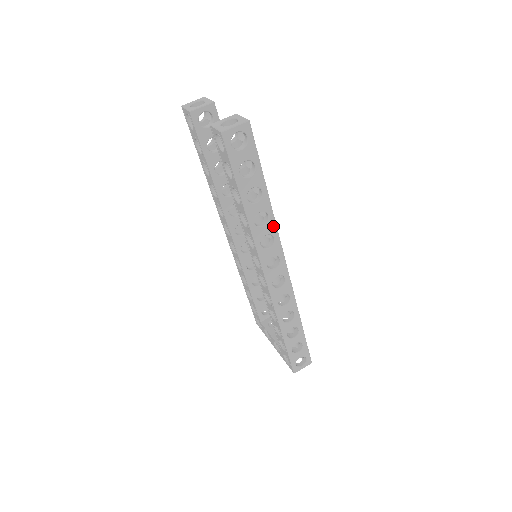
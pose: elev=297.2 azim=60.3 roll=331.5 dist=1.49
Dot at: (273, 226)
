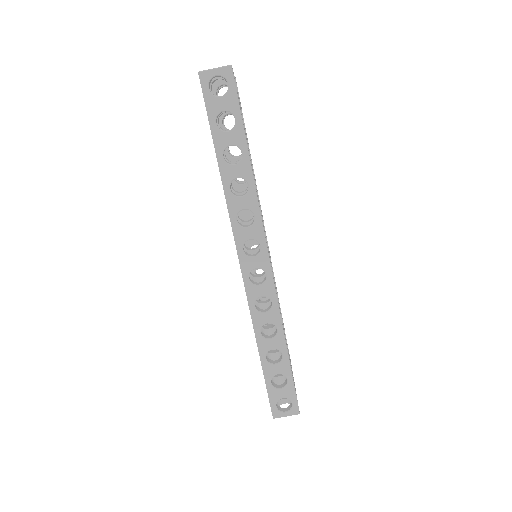
Dot at: (254, 200)
